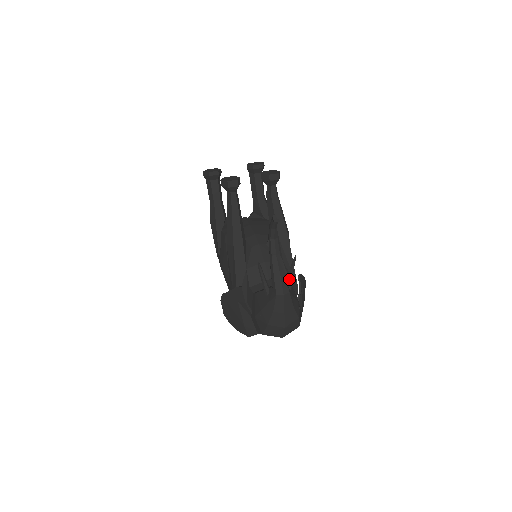
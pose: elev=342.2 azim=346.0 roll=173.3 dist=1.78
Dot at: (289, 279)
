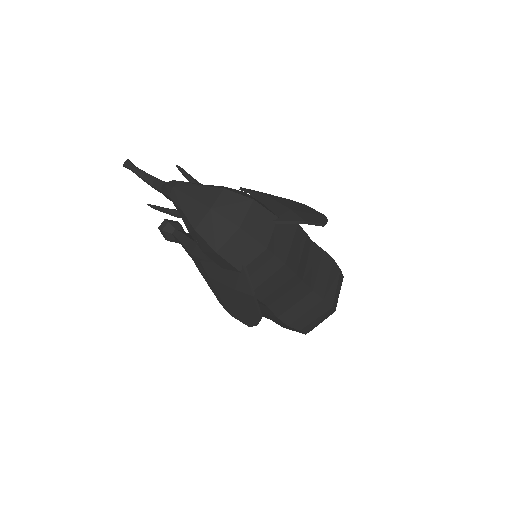
Dot at: occluded
